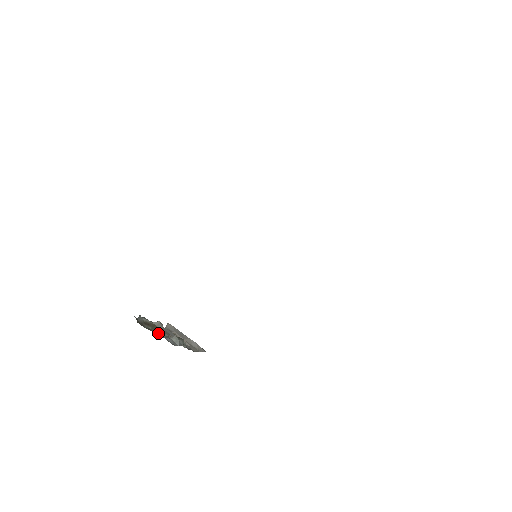
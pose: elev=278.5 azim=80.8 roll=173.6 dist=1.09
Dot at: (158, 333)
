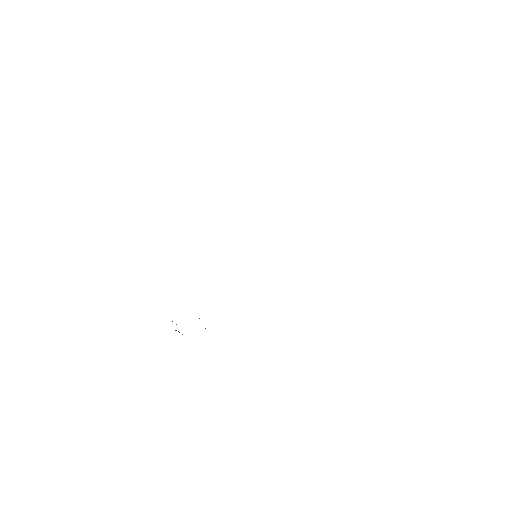
Dot at: occluded
